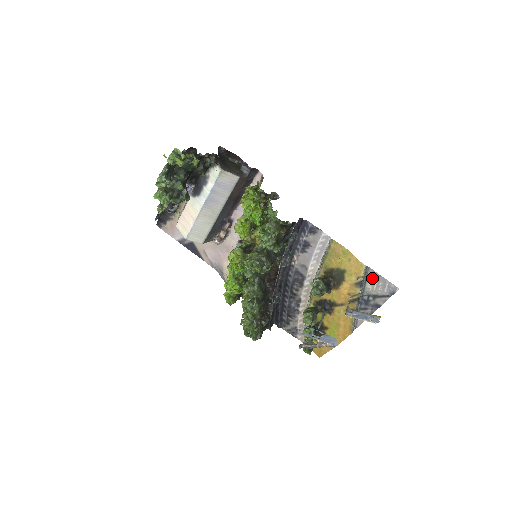
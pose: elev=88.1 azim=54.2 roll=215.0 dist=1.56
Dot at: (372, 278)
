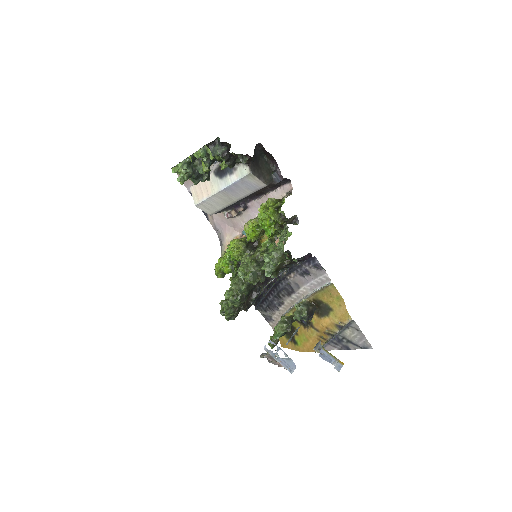
Dot at: (353, 329)
